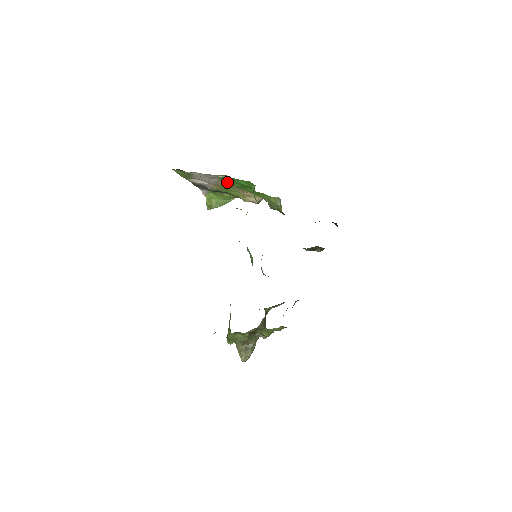
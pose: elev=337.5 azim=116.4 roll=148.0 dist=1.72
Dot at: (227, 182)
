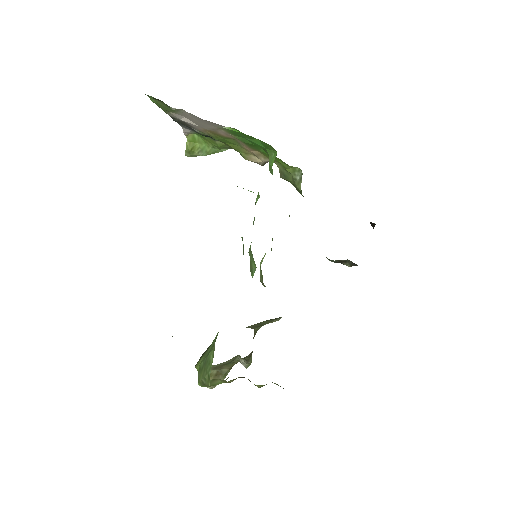
Dot at: (231, 133)
